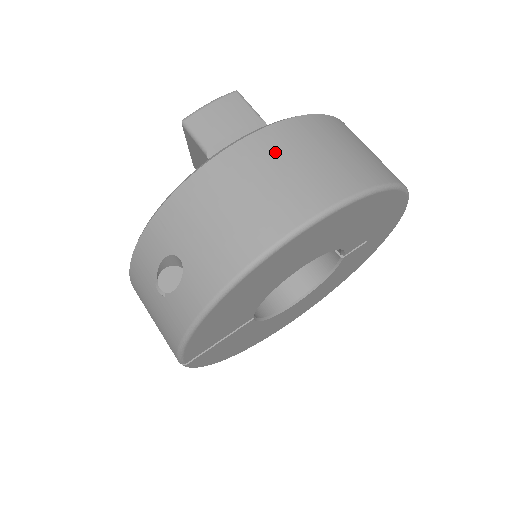
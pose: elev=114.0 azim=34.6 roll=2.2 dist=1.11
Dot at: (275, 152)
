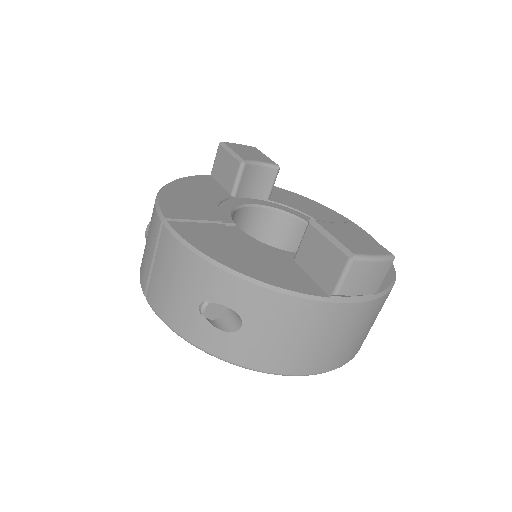
Dot at: (357, 322)
